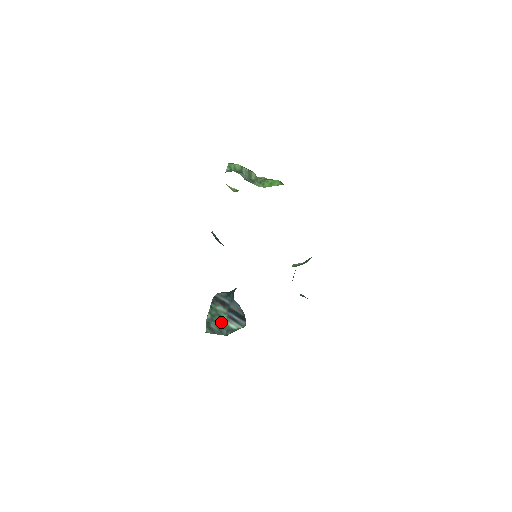
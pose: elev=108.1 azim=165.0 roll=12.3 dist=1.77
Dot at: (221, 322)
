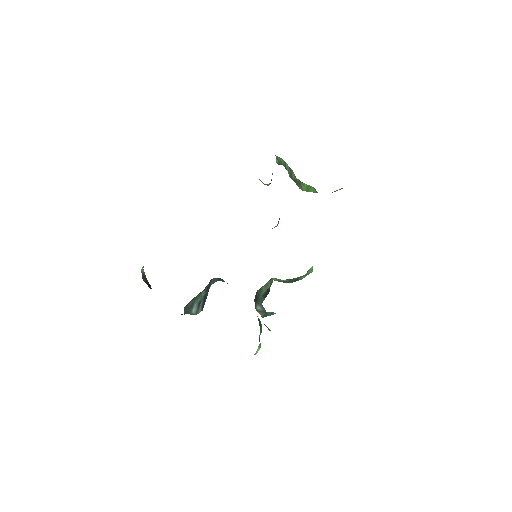
Dot at: (194, 303)
